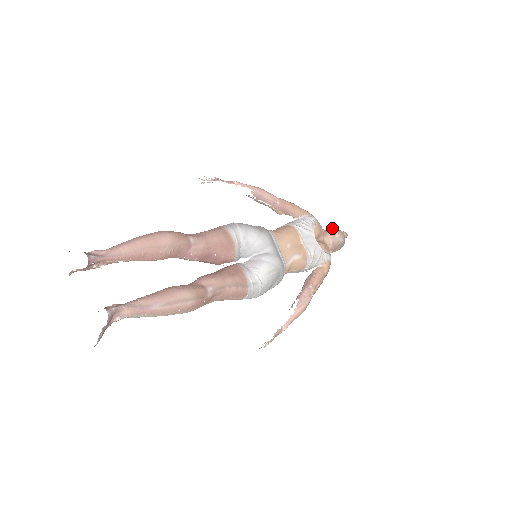
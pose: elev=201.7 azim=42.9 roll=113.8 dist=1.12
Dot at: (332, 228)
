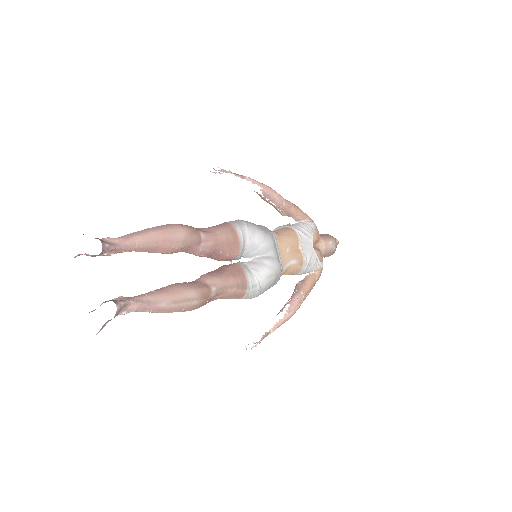
Dot at: (326, 234)
